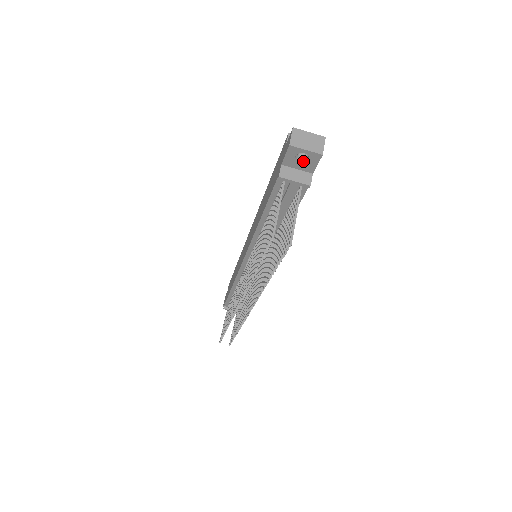
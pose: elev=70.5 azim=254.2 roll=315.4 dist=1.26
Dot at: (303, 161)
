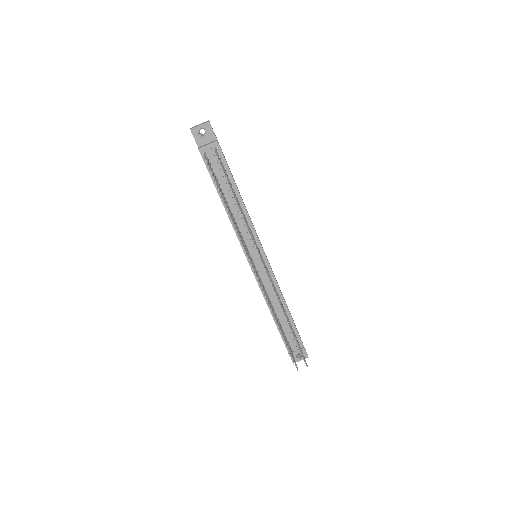
Dot at: (205, 135)
